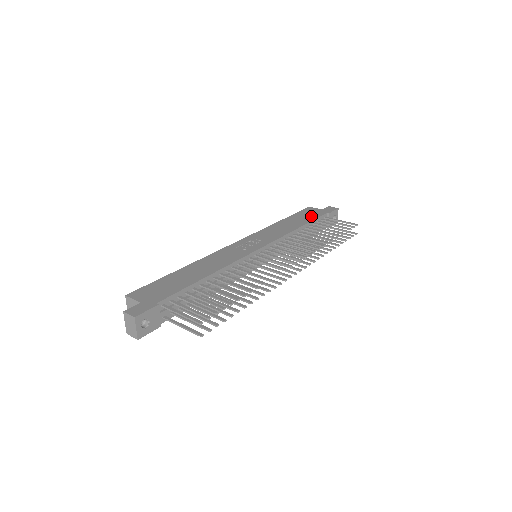
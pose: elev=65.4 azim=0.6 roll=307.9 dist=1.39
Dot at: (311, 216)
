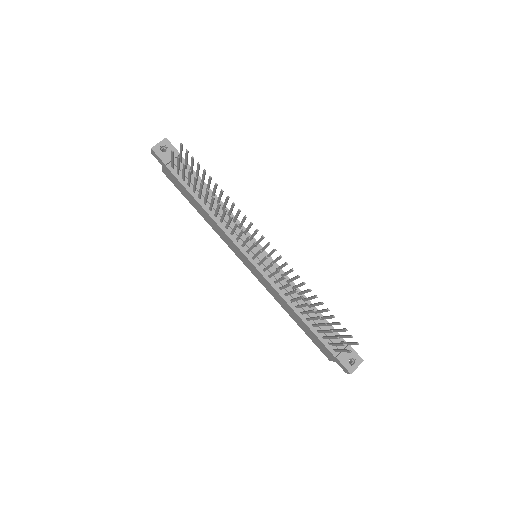
Dot at: occluded
